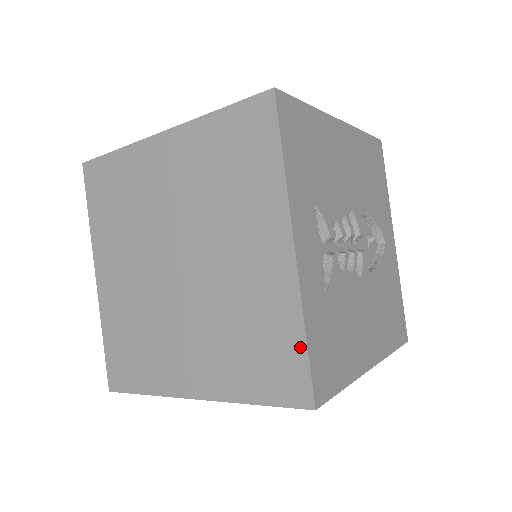
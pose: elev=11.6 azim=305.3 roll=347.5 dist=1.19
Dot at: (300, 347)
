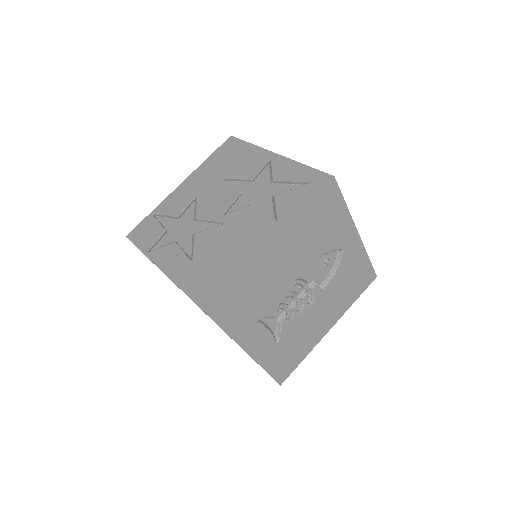
Dot at: occluded
